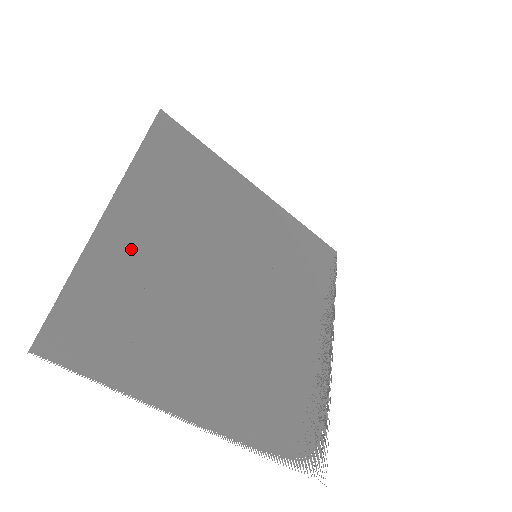
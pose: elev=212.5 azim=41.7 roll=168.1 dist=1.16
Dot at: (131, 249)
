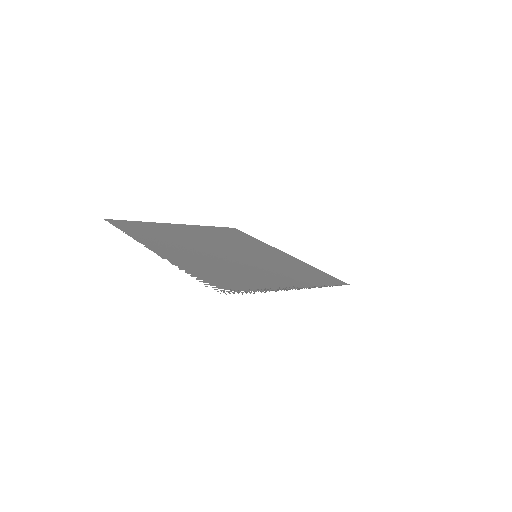
Dot at: (174, 229)
